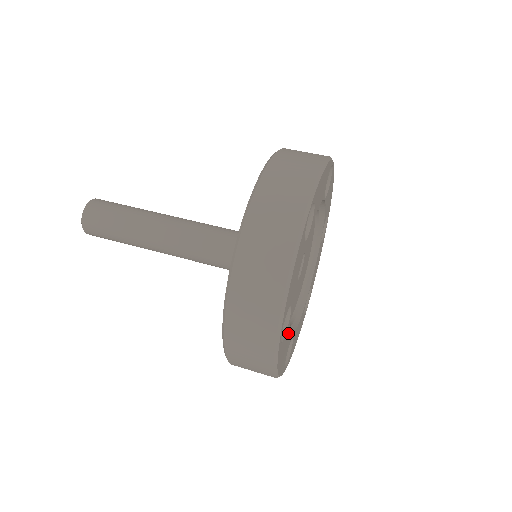
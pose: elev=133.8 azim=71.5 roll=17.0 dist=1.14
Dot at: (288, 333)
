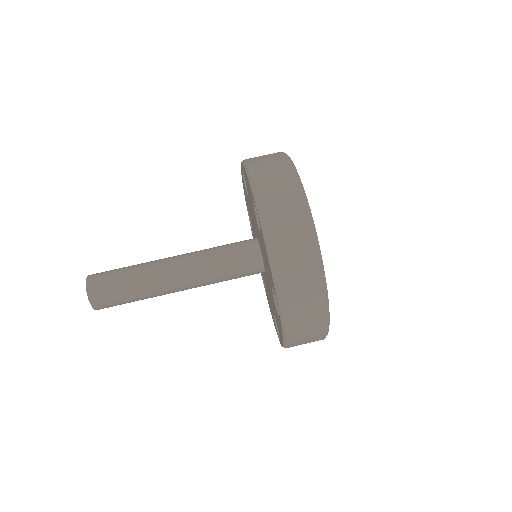
Dot at: occluded
